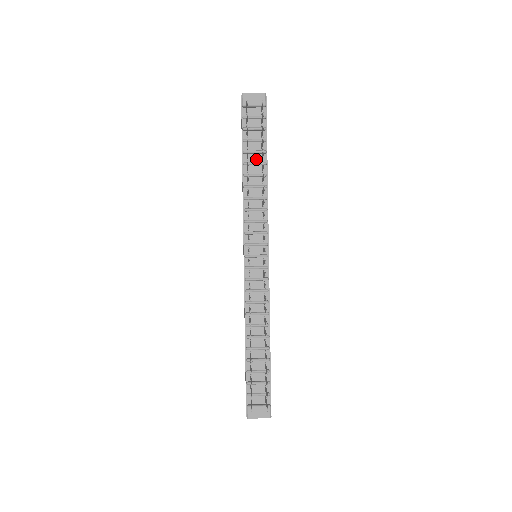
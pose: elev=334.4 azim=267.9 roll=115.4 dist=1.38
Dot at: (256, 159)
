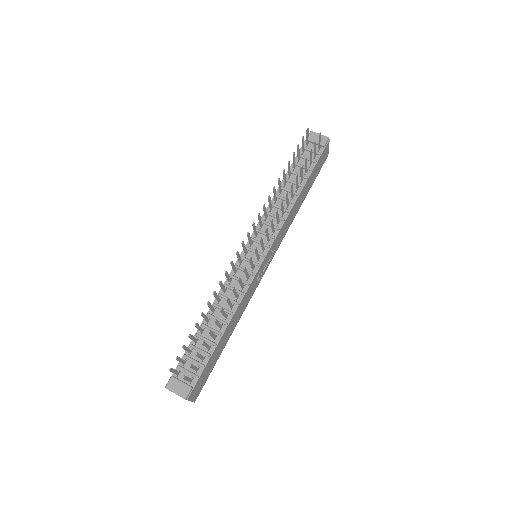
Dot at: occluded
